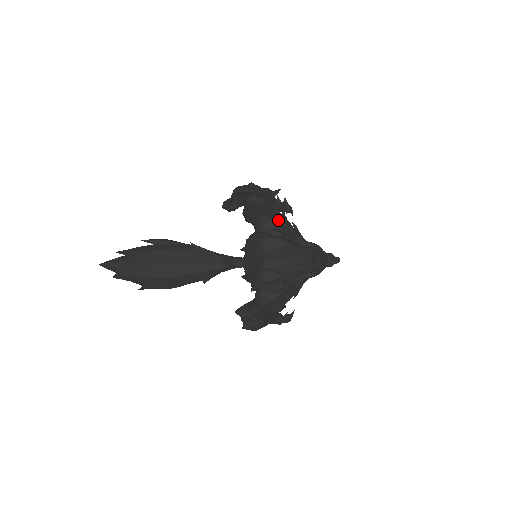
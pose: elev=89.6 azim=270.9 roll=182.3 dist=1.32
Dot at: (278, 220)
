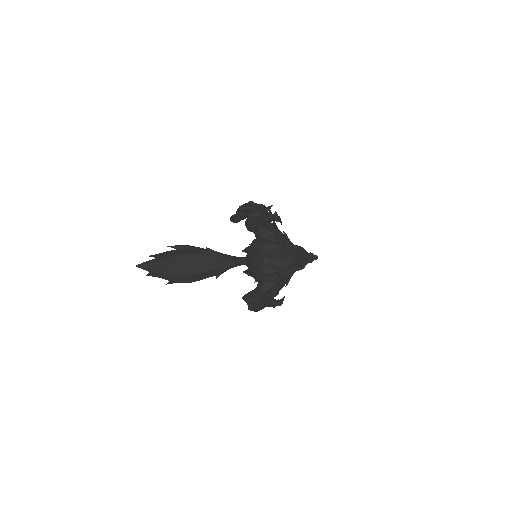
Dot at: (273, 230)
